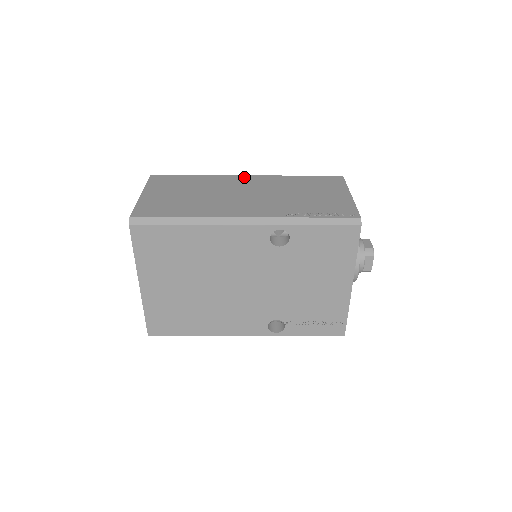
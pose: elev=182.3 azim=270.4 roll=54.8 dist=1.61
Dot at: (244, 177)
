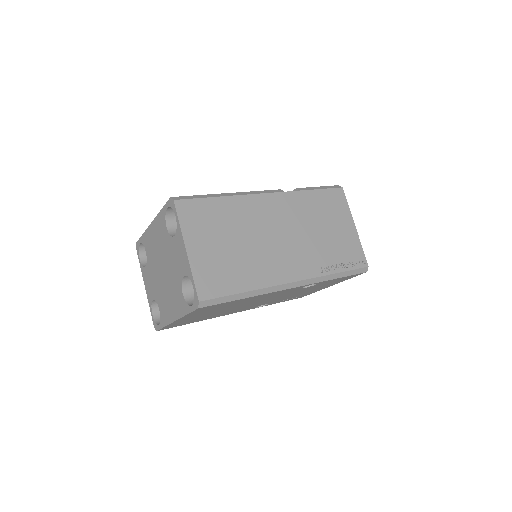
Dot at: (267, 198)
